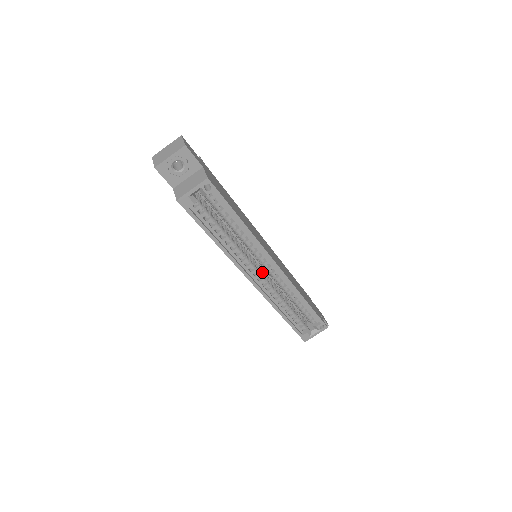
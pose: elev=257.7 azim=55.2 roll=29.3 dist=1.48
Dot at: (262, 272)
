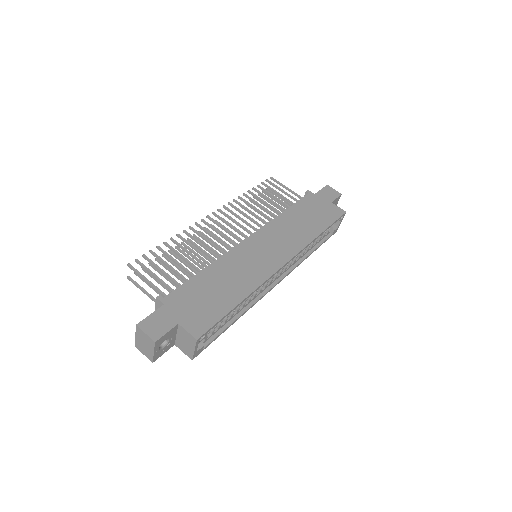
Dot at: occluded
